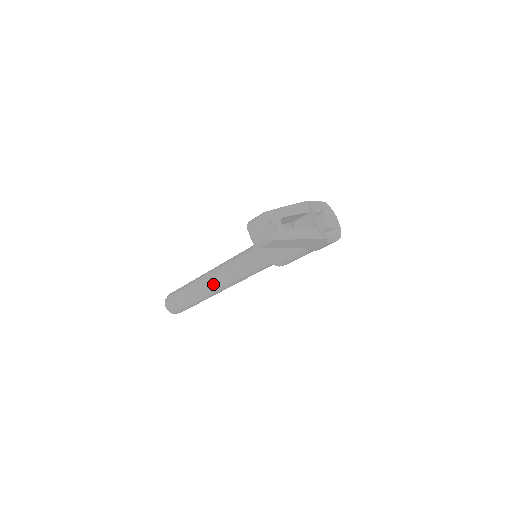
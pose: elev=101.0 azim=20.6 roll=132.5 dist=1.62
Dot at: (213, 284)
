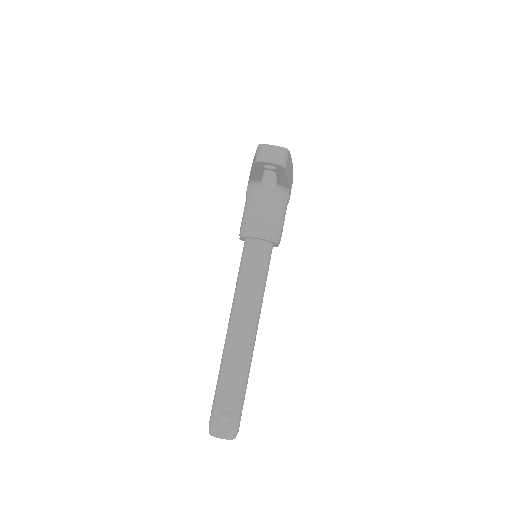
Dot at: (246, 333)
